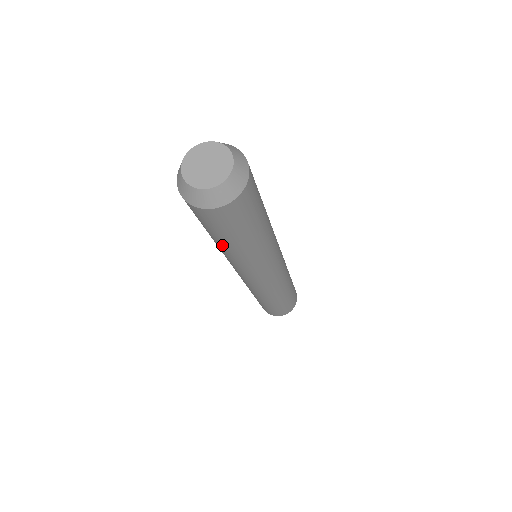
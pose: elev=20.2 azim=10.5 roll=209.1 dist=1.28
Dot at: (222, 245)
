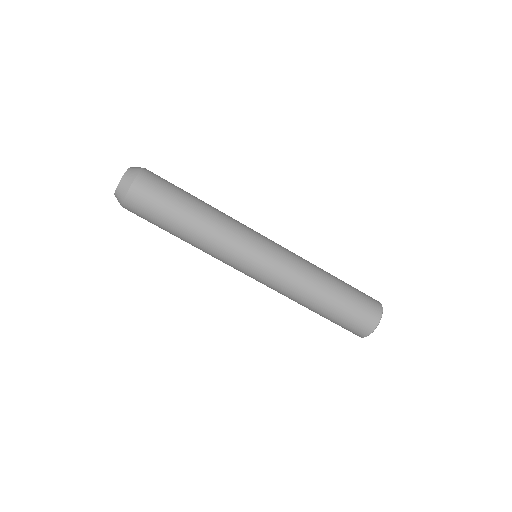
Dot at: (190, 217)
